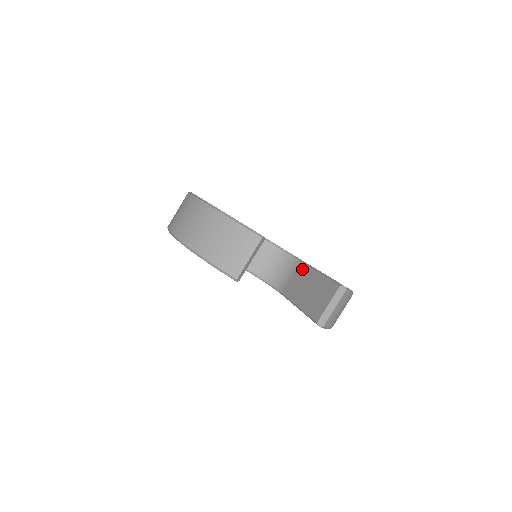
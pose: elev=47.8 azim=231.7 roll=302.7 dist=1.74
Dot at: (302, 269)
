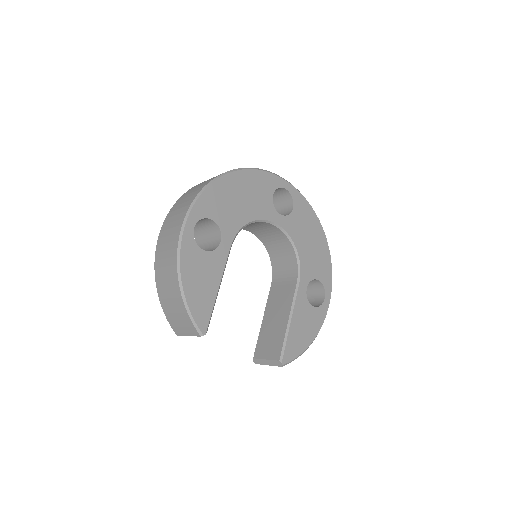
Dot at: (290, 291)
